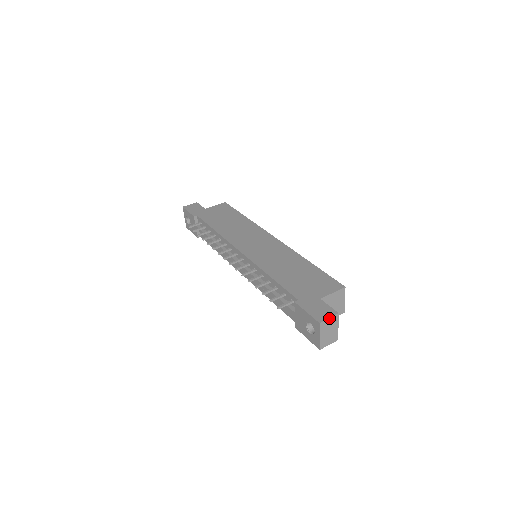
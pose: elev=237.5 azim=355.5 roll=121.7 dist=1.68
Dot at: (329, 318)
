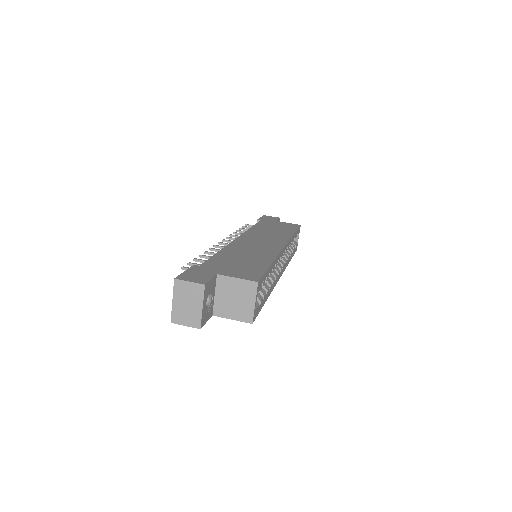
Dot at: (190, 282)
